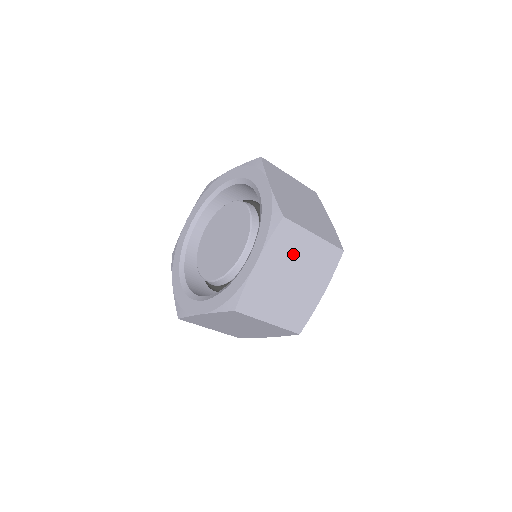
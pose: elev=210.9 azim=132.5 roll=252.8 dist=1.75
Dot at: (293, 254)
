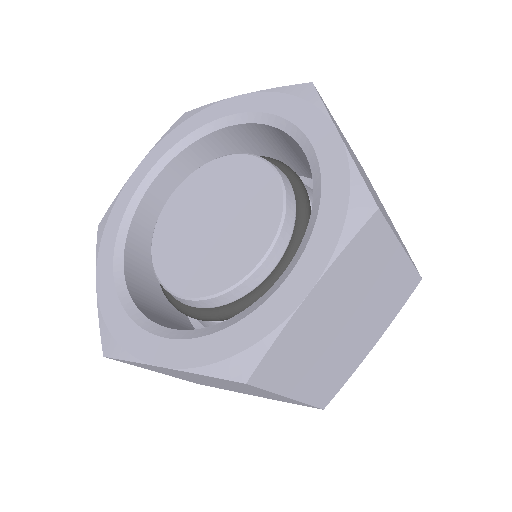
Dot at: (364, 280)
